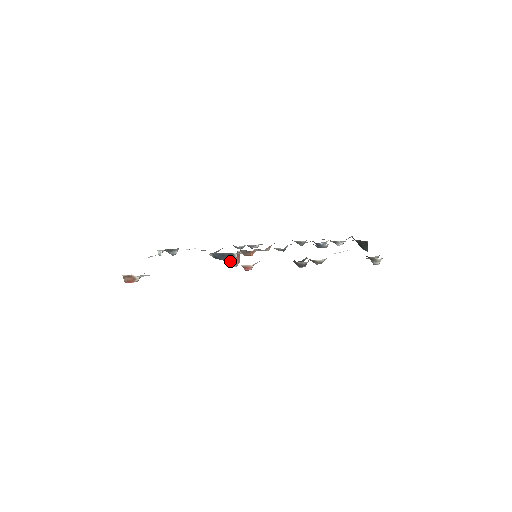
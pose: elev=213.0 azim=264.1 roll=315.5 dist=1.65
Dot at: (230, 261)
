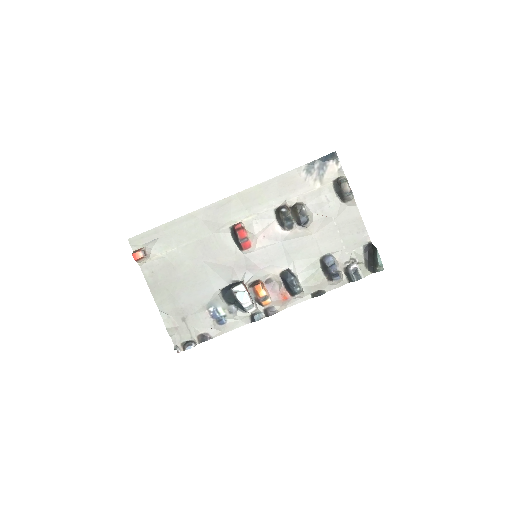
Dot at: occluded
